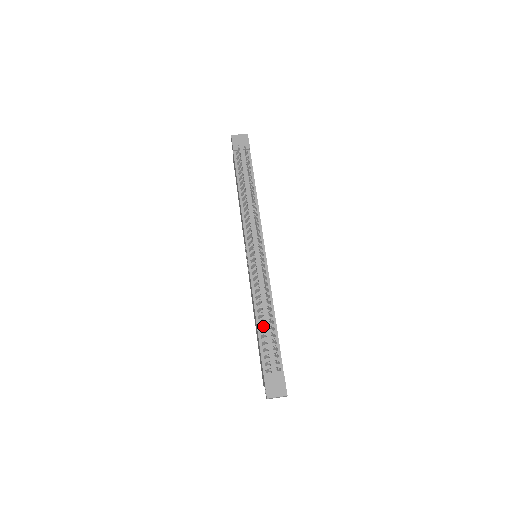
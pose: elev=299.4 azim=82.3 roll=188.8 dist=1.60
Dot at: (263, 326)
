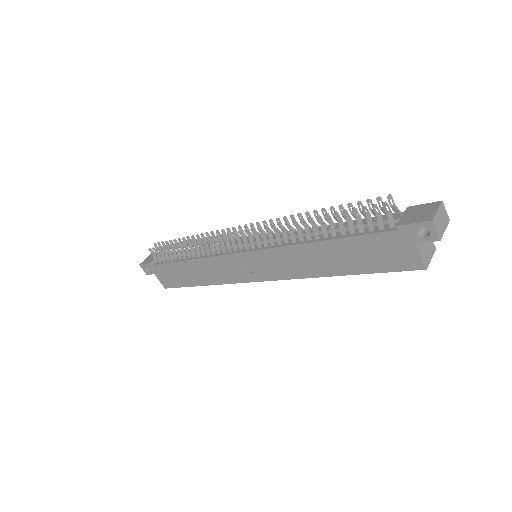
Dot at: occluded
